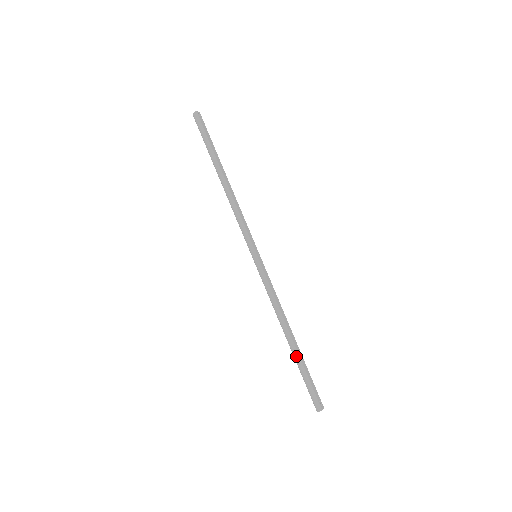
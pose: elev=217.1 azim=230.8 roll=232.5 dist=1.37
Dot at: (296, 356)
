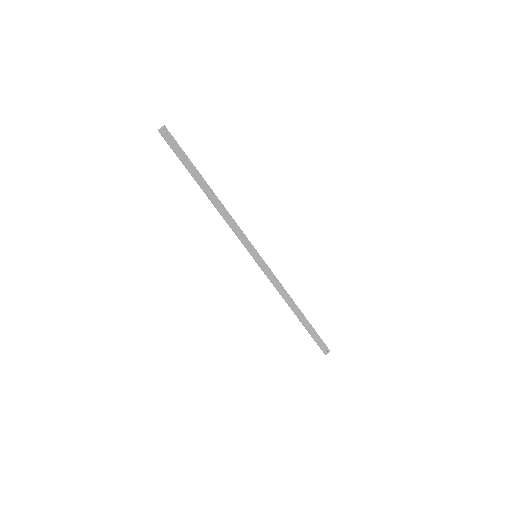
Dot at: (303, 324)
